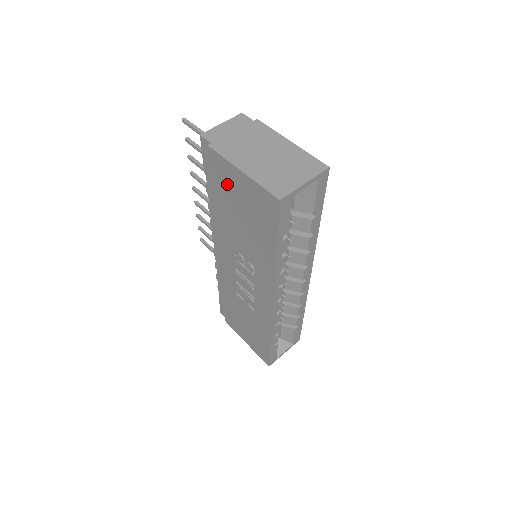
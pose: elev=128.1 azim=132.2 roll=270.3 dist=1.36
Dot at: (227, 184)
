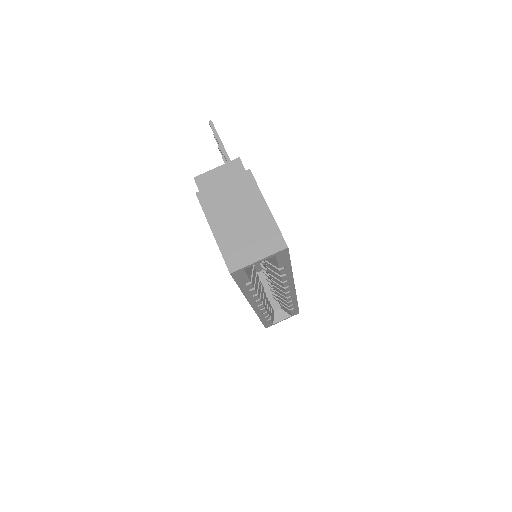
Dot at: occluded
